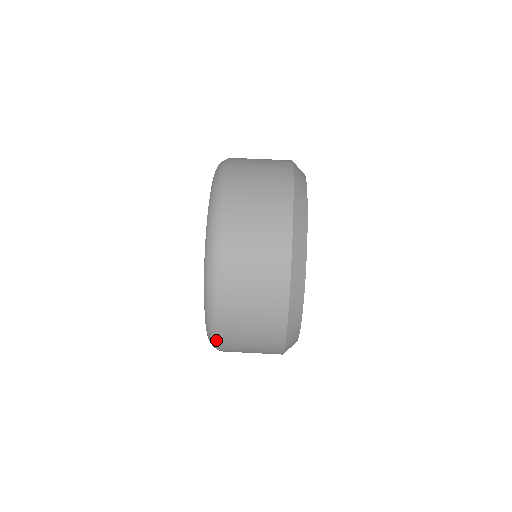
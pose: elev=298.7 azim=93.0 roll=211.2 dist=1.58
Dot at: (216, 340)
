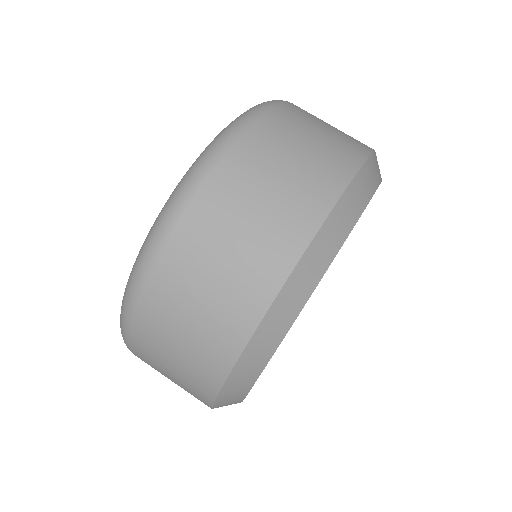
Dot at: occluded
